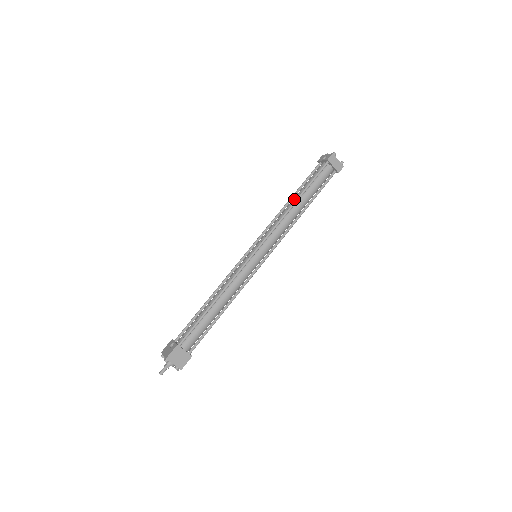
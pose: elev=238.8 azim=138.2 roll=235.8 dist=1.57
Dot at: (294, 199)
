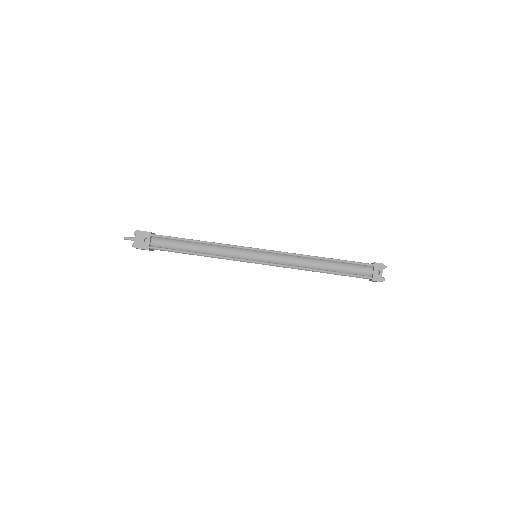
Dot at: (322, 266)
